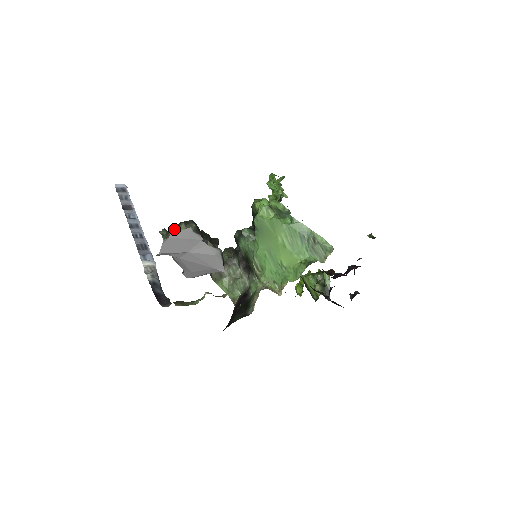
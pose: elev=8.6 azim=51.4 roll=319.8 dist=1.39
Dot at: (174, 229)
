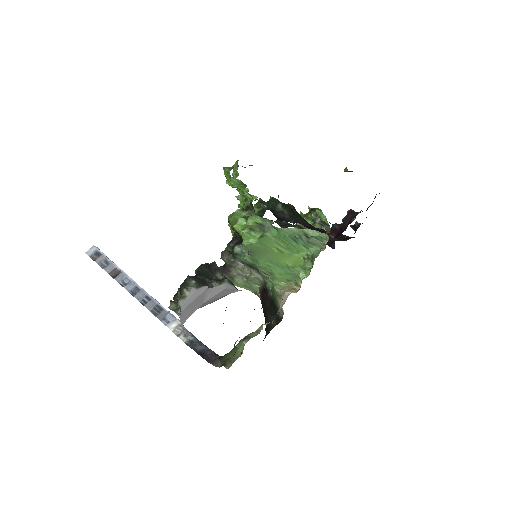
Dot at: (181, 301)
